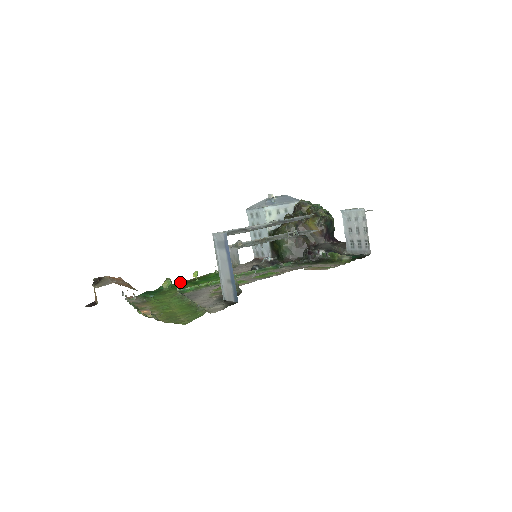
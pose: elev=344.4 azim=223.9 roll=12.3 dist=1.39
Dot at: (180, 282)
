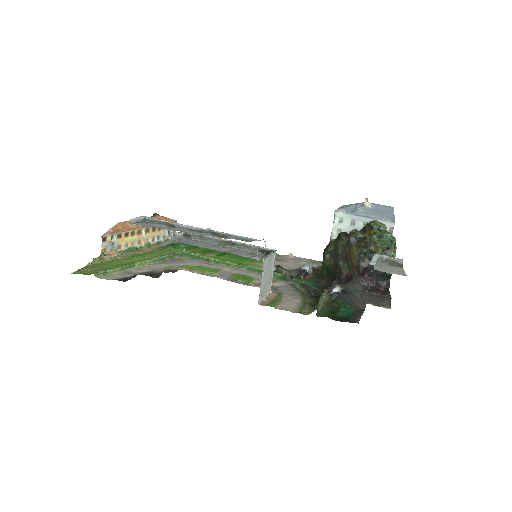
Dot at: occluded
